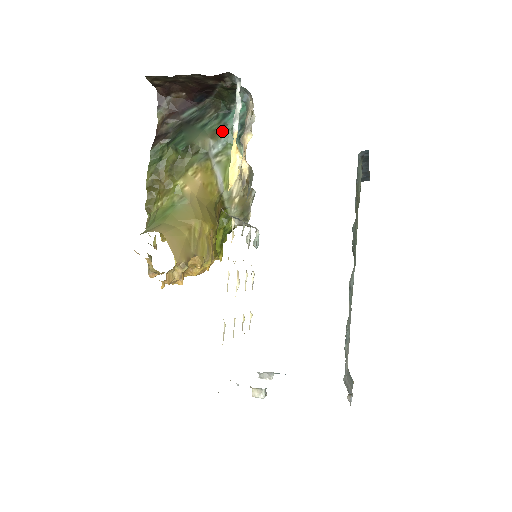
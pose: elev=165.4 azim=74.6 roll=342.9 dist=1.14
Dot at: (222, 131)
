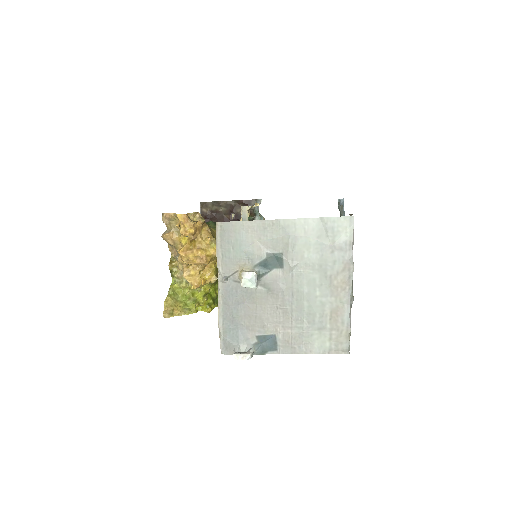
Dot at: occluded
